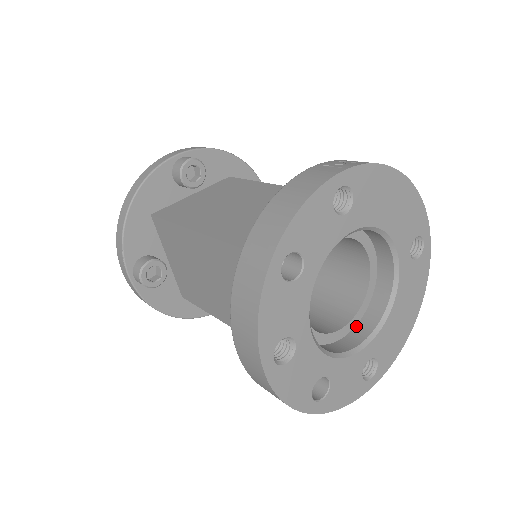
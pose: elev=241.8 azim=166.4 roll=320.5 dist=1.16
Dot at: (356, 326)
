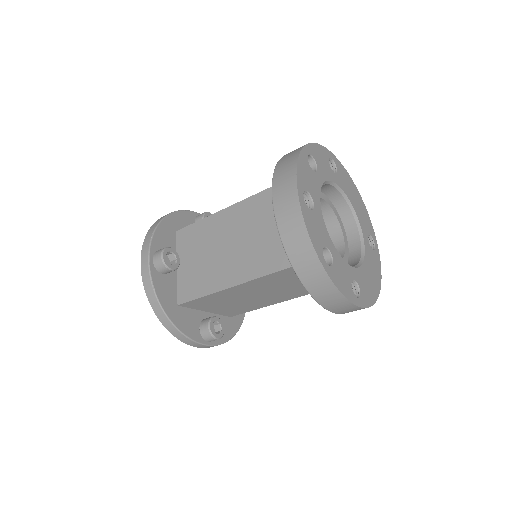
Dot at: occluded
